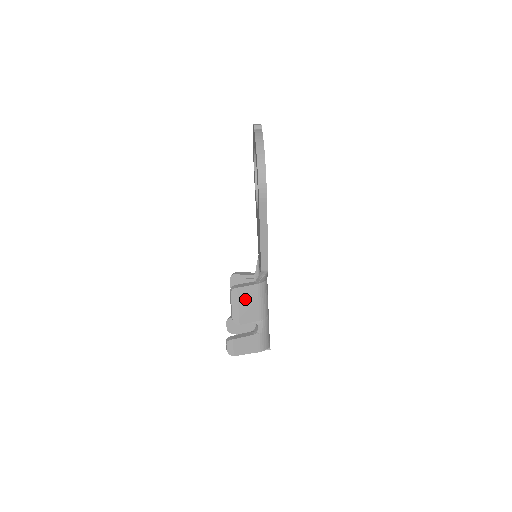
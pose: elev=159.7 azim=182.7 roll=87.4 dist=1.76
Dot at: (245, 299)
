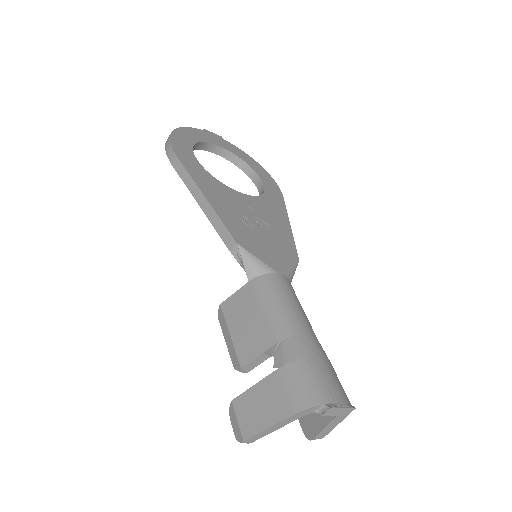
Dot at: (237, 317)
